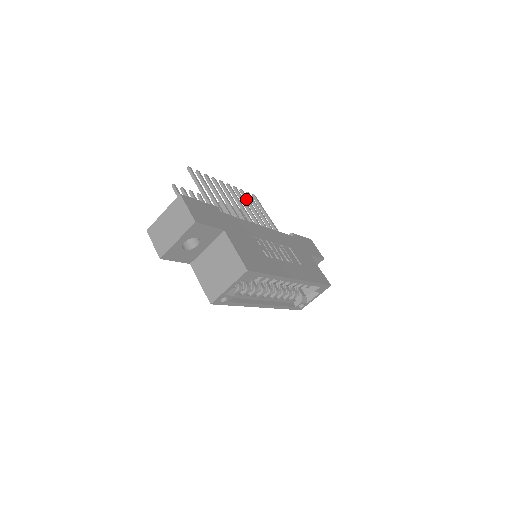
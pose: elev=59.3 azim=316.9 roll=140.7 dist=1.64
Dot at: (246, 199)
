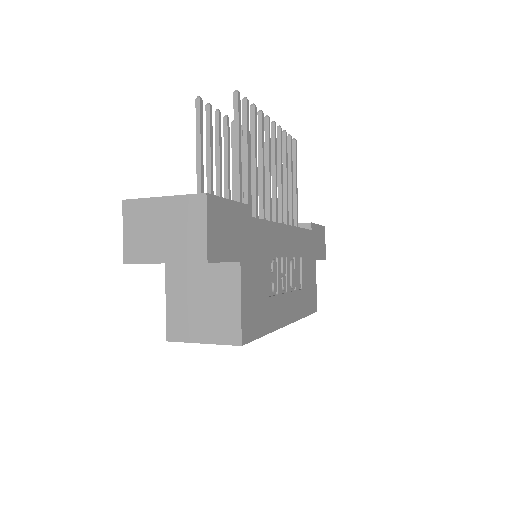
Dot at: (284, 151)
